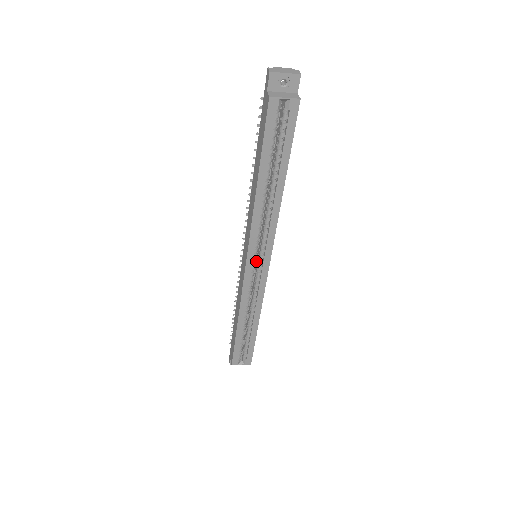
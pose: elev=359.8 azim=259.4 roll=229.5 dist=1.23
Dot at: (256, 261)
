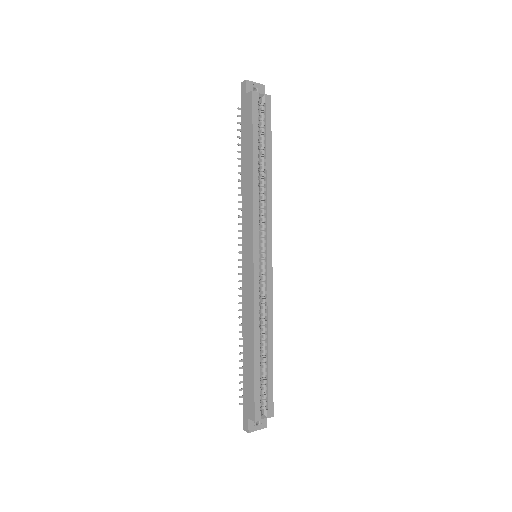
Dot at: occluded
